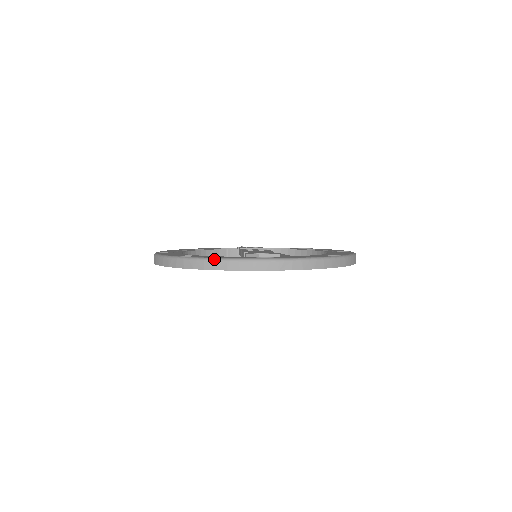
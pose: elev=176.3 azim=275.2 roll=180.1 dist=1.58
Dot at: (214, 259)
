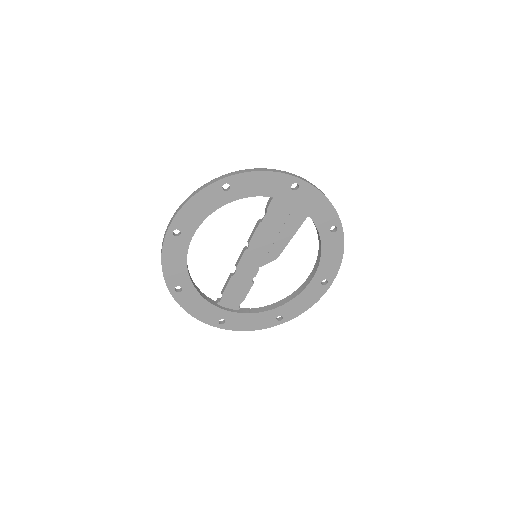
Dot at: (257, 168)
